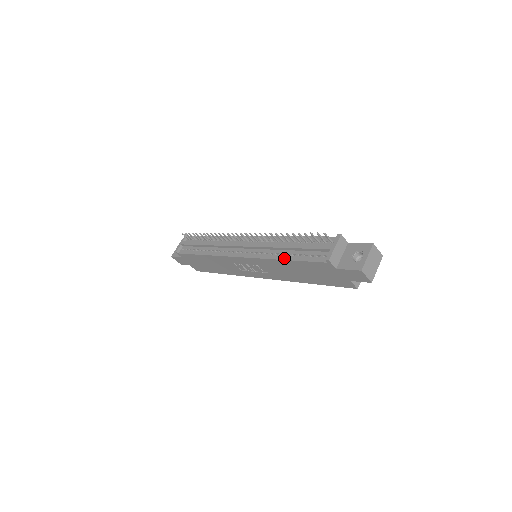
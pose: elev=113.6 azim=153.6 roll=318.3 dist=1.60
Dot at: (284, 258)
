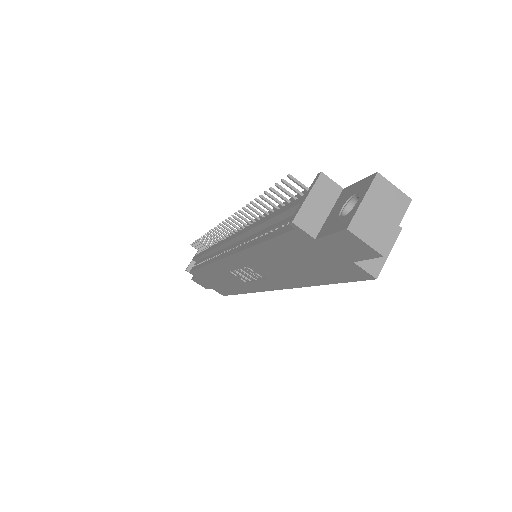
Dot at: (256, 242)
